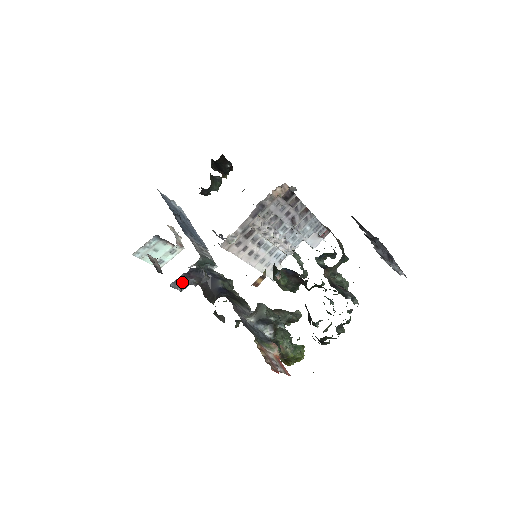
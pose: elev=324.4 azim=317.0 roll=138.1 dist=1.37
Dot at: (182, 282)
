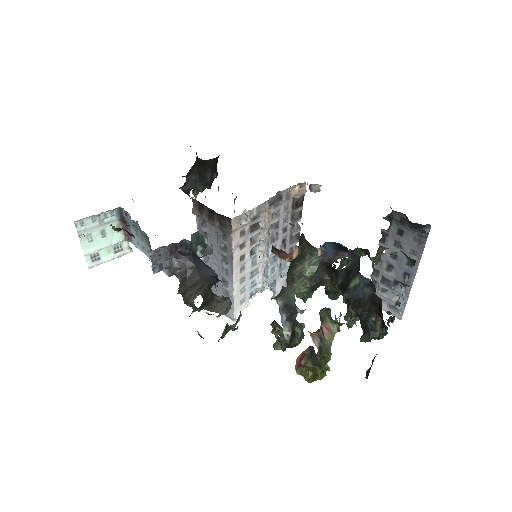
Dot at: (162, 258)
